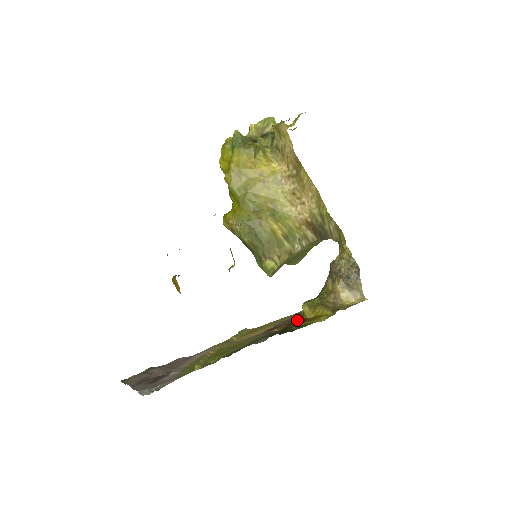
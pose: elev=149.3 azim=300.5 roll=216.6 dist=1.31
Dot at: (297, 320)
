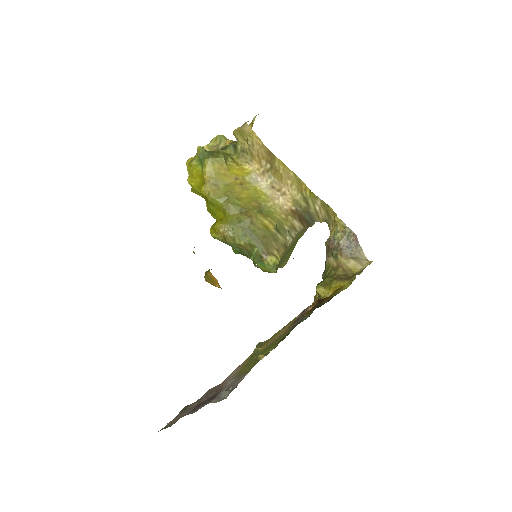
Dot at: occluded
